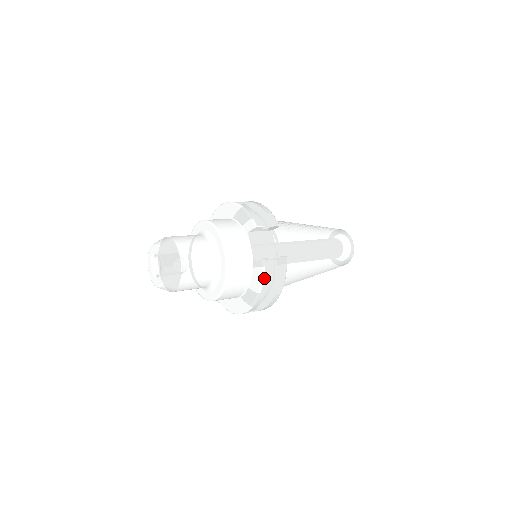
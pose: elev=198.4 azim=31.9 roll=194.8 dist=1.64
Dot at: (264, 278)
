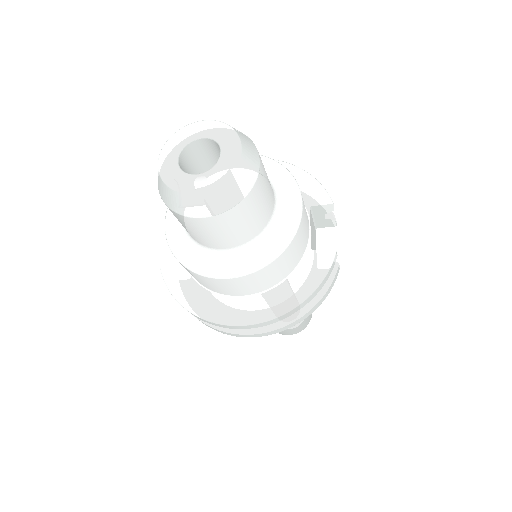
Dot at: (324, 278)
